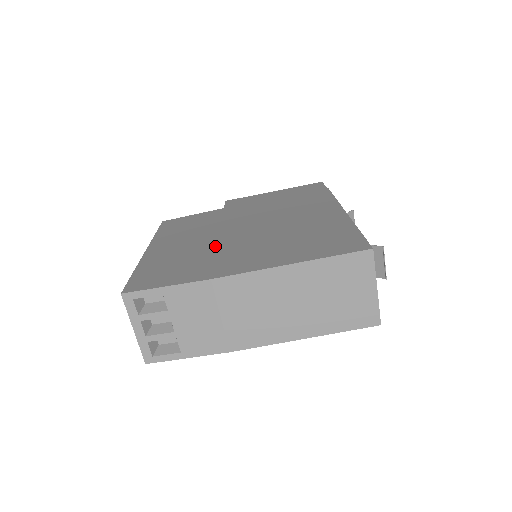
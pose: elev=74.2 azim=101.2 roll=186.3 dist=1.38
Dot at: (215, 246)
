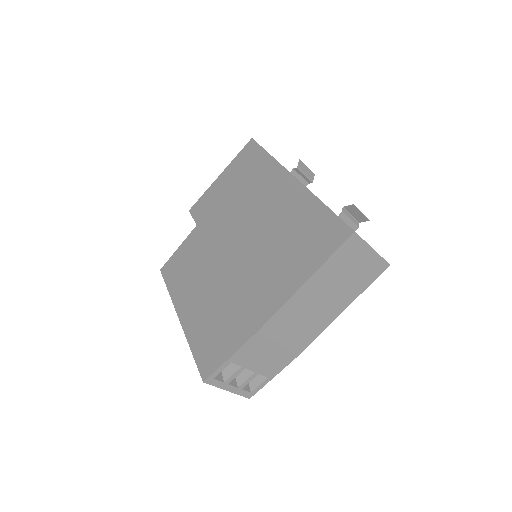
Dot at: (229, 287)
